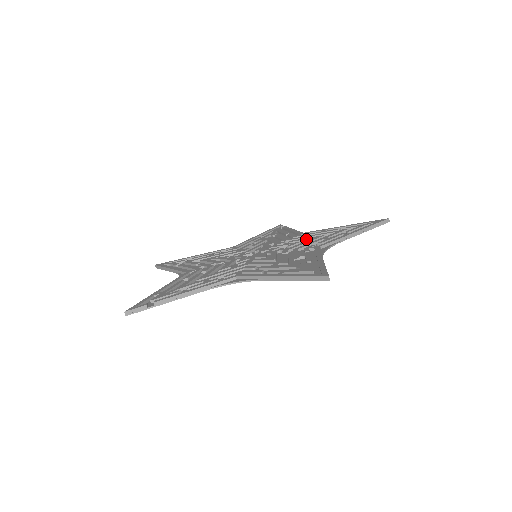
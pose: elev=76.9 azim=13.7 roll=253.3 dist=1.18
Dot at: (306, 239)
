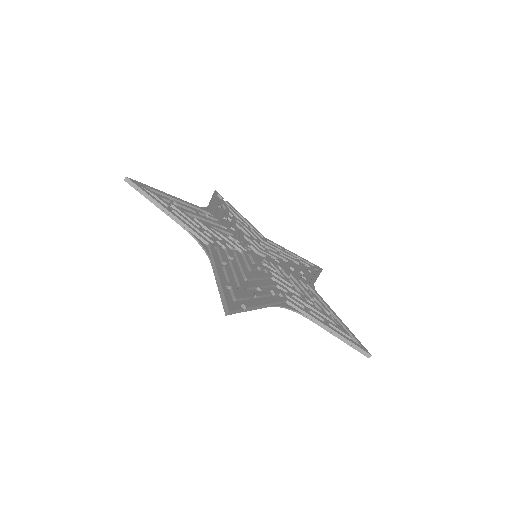
Dot at: (284, 258)
